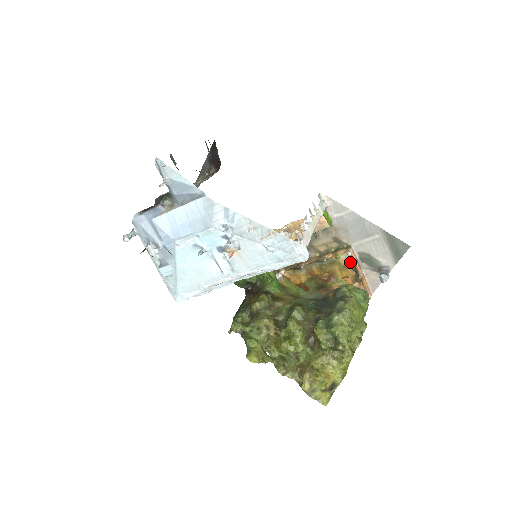
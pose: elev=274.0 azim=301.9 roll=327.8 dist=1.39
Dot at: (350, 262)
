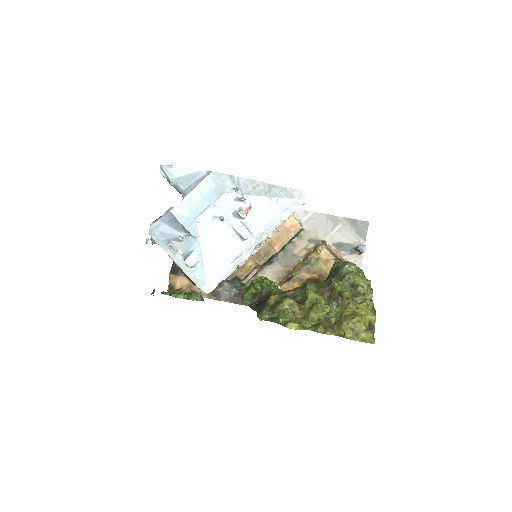
Dot at: (330, 254)
